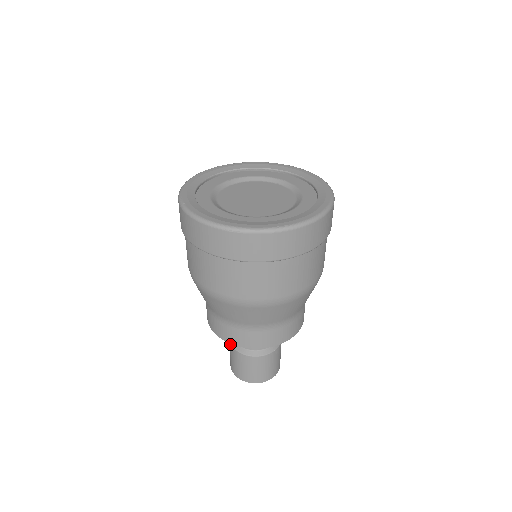
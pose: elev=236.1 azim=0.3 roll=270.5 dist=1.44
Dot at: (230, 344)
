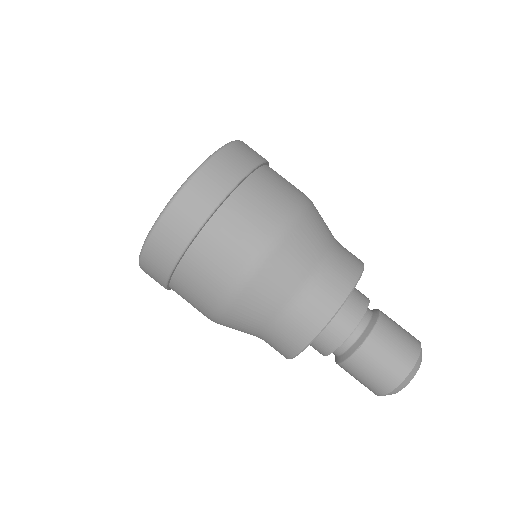
Dot at: (348, 362)
